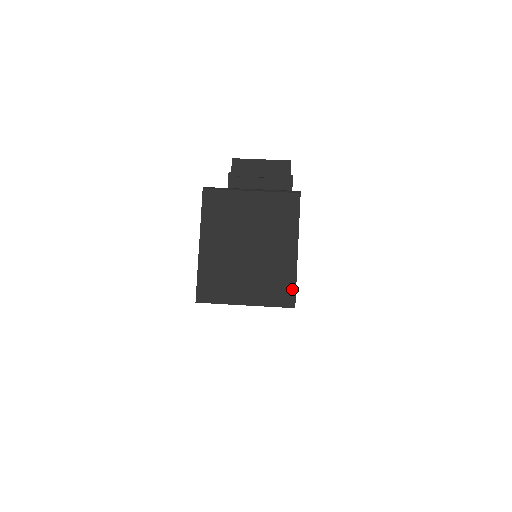
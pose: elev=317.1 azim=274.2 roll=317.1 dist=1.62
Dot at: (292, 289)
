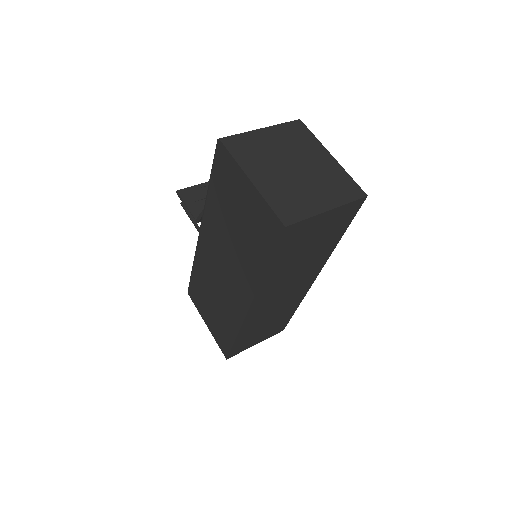
Dot at: (353, 183)
